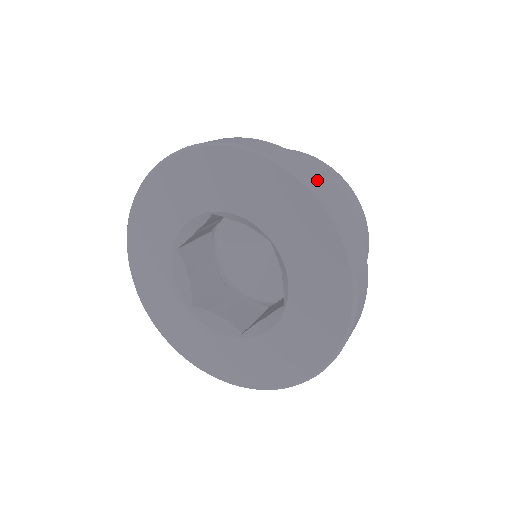
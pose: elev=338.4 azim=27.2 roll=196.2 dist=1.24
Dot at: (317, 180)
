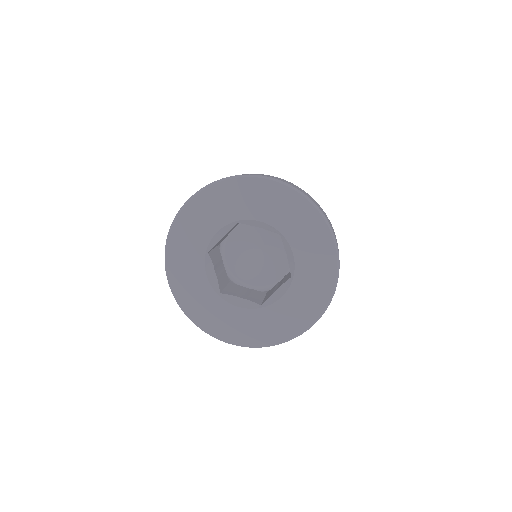
Dot at: (305, 193)
